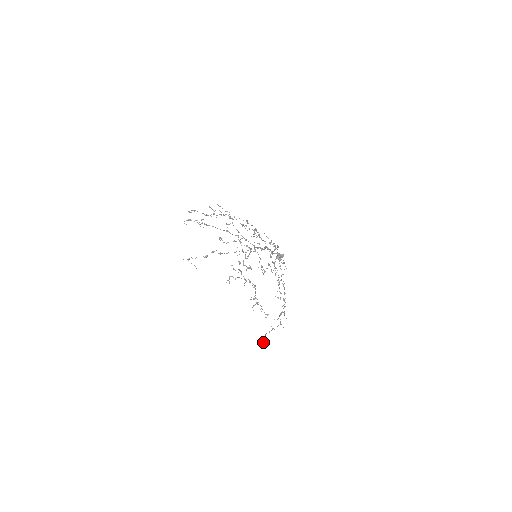
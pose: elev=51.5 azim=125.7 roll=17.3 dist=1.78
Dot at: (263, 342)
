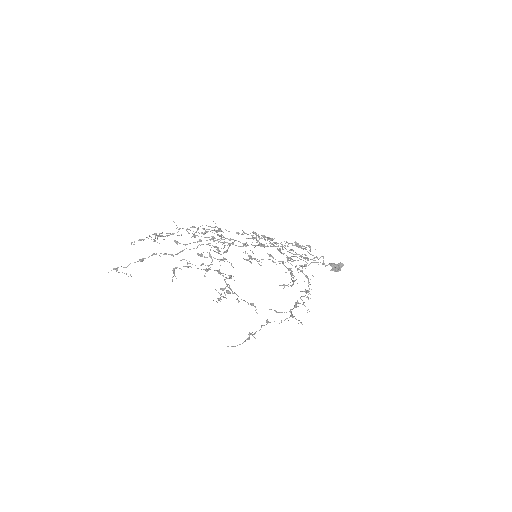
Dot at: (245, 340)
